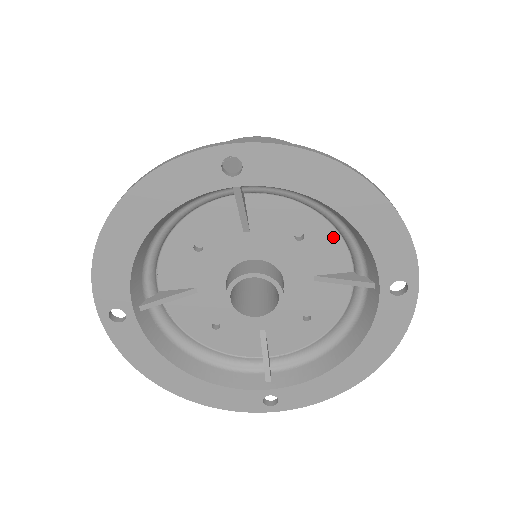
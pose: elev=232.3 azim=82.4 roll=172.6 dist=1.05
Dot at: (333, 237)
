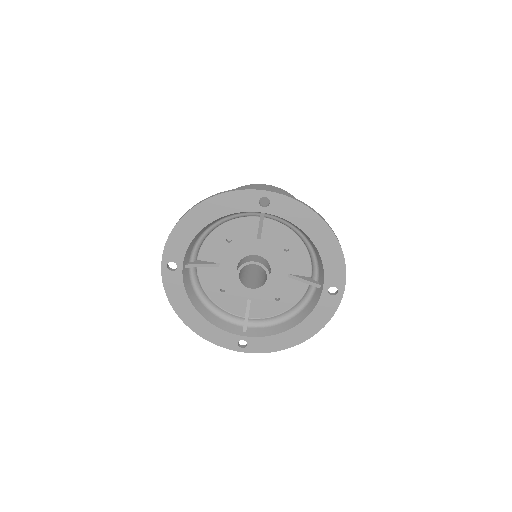
Dot at: (305, 254)
